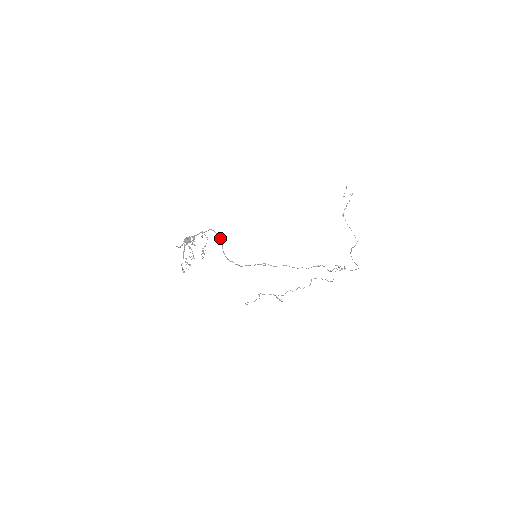
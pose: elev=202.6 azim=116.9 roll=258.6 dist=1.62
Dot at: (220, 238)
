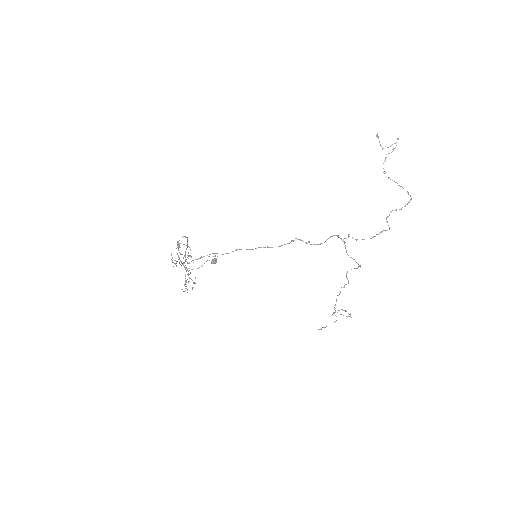
Dot at: (187, 242)
